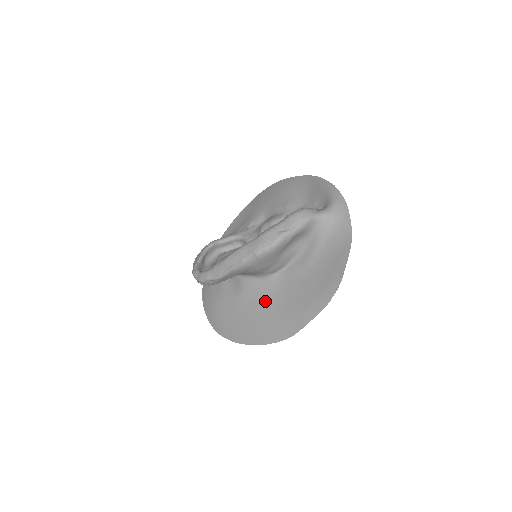
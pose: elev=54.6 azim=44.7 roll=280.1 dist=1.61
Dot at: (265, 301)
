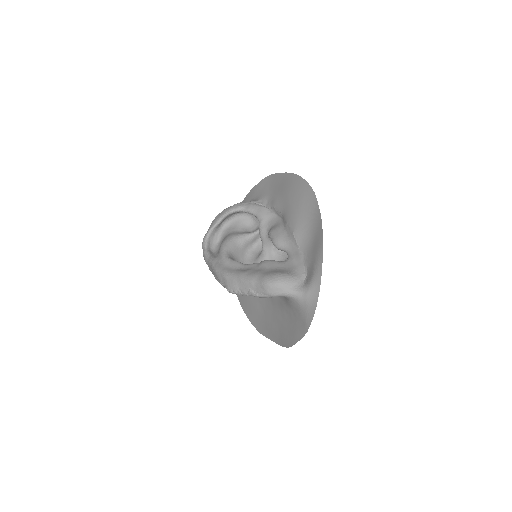
Dot at: occluded
